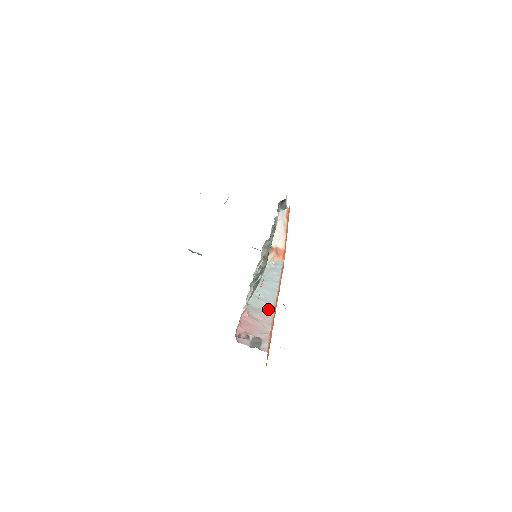
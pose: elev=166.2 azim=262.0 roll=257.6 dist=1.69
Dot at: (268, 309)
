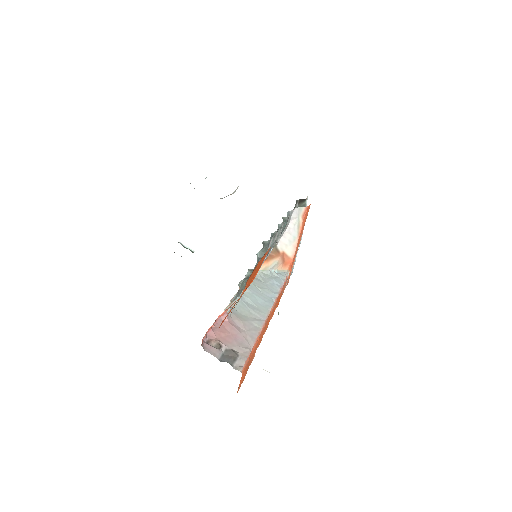
Dot at: (257, 320)
